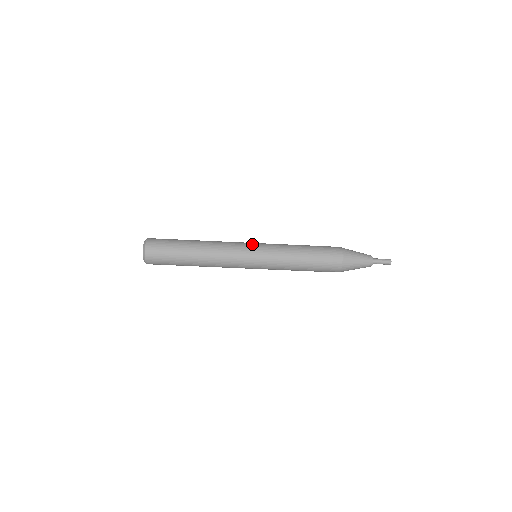
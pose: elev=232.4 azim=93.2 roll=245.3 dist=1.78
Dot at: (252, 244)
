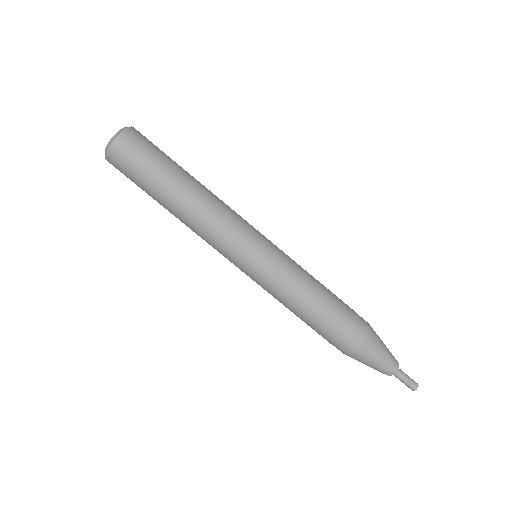
Dot at: occluded
